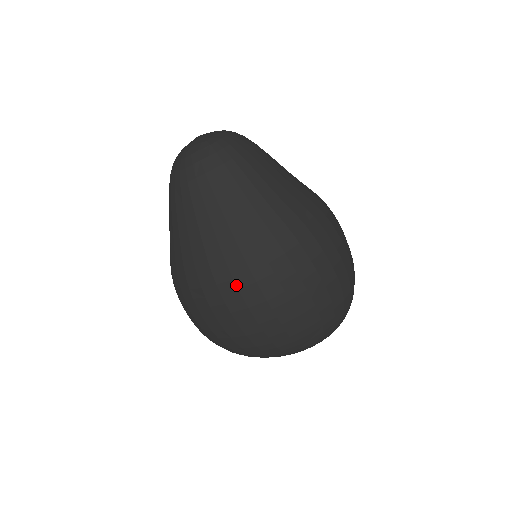
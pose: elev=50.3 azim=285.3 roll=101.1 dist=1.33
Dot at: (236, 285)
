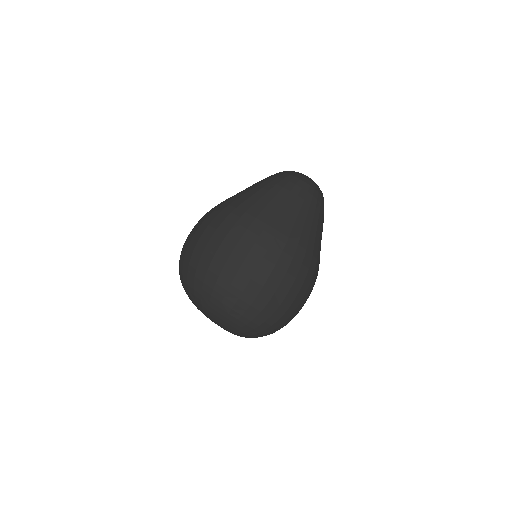
Dot at: (257, 240)
